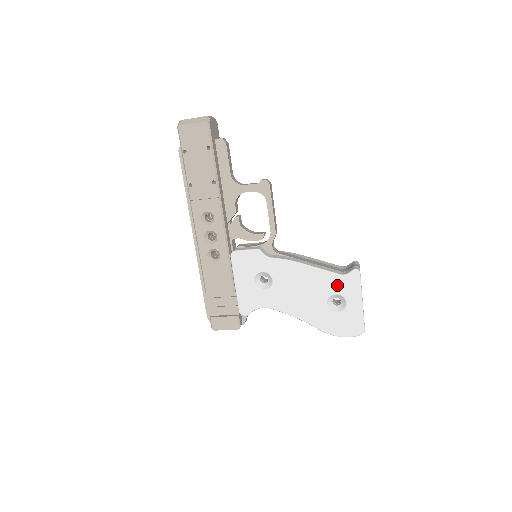
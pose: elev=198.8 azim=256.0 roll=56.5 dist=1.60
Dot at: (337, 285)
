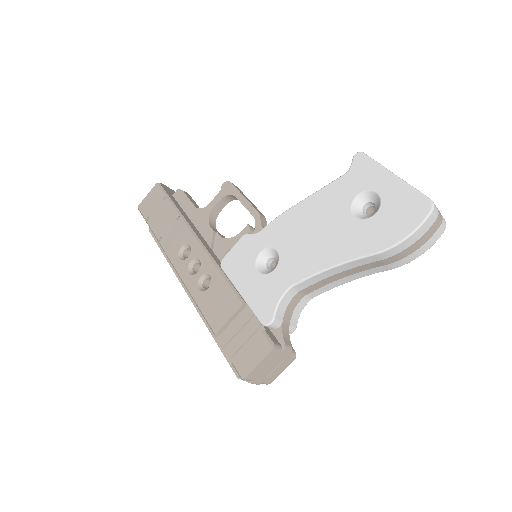
Dot at: (349, 187)
